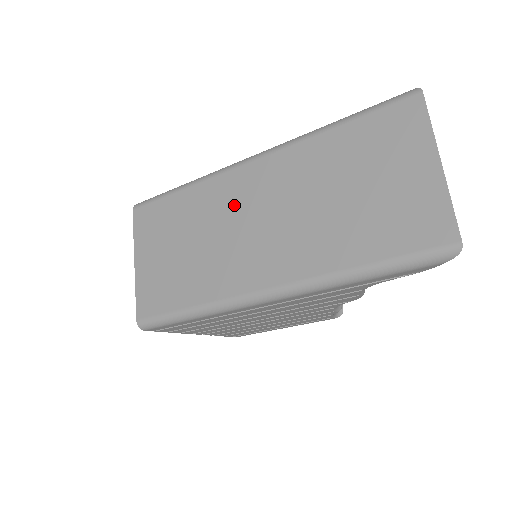
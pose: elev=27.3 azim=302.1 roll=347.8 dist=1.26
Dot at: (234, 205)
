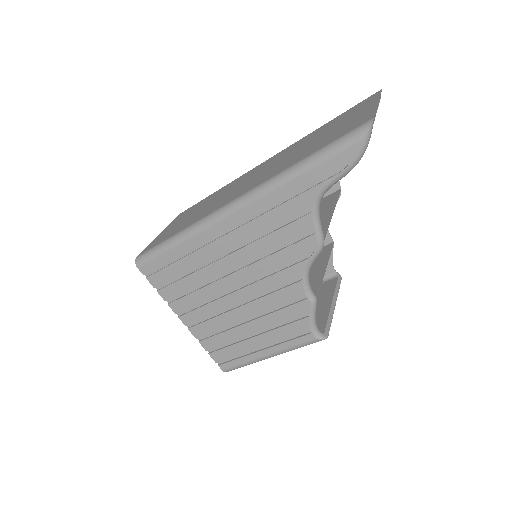
Dot at: (242, 180)
